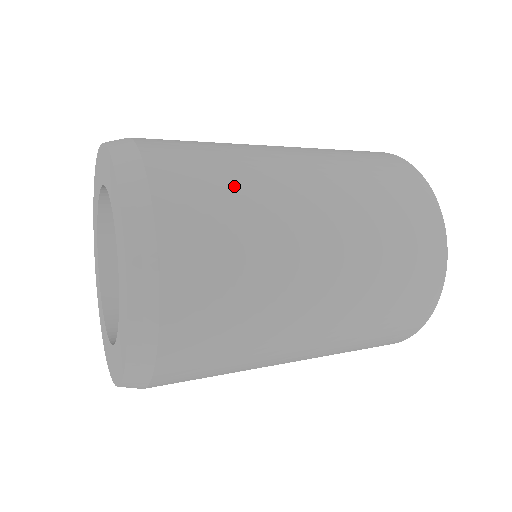
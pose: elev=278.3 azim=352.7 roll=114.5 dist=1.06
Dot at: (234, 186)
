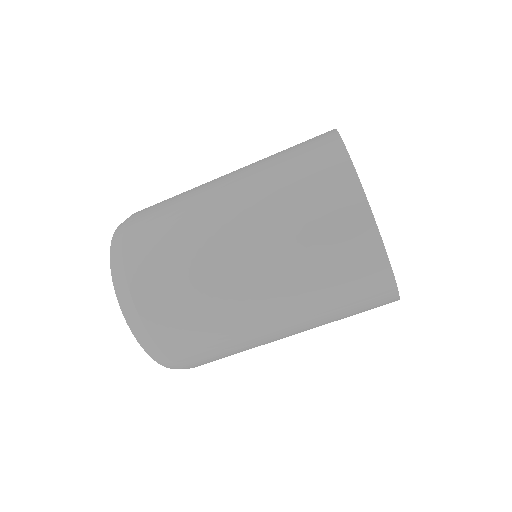
Dot at: (176, 197)
